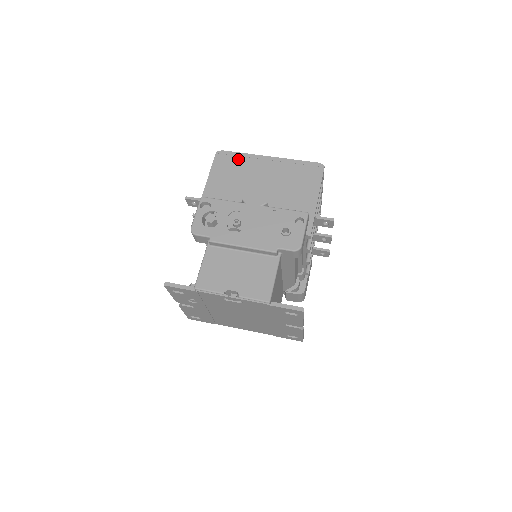
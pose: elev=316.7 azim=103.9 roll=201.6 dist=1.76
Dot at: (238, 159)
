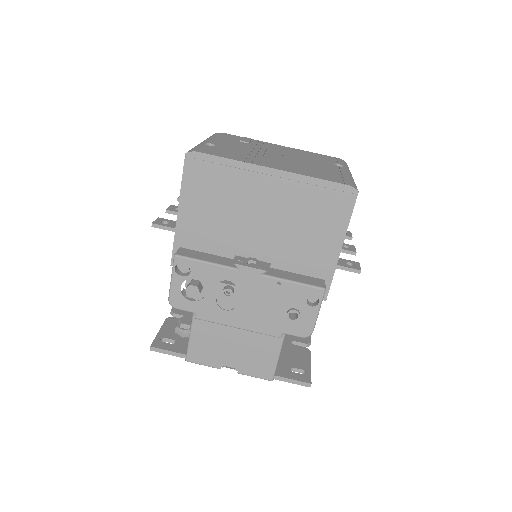
Dot at: (222, 171)
